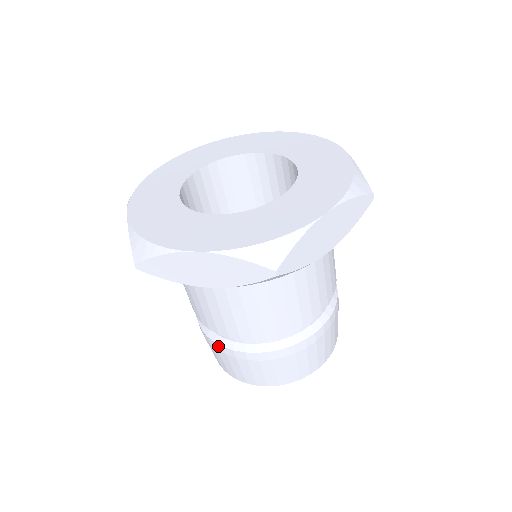
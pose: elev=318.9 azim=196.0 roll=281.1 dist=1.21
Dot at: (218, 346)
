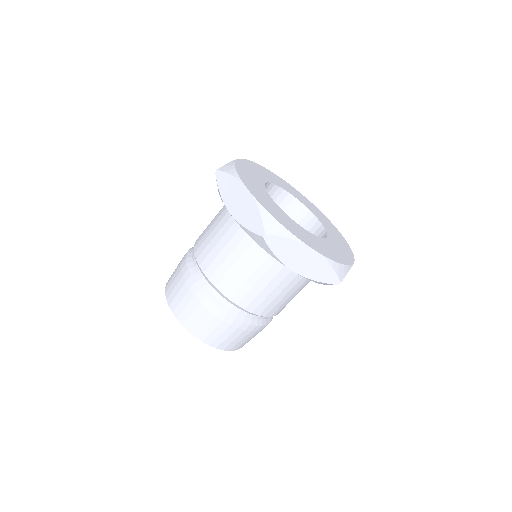
Dot at: (214, 307)
